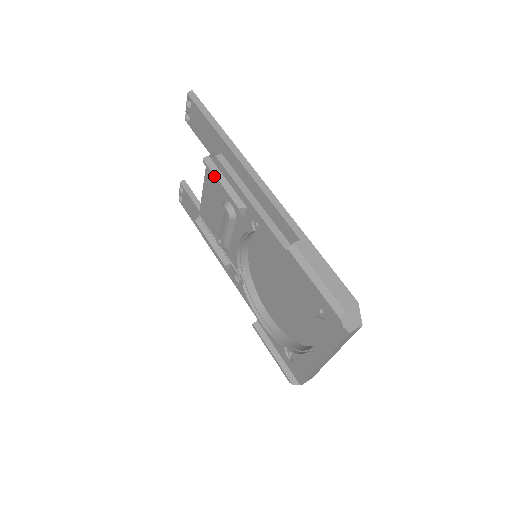
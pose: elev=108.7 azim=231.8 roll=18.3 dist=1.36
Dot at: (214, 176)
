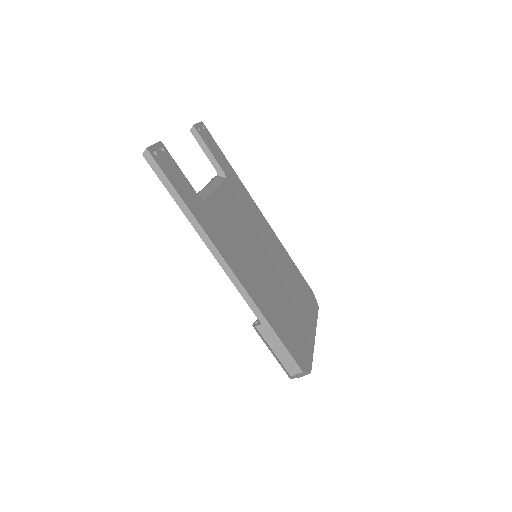
Dot at: occluded
